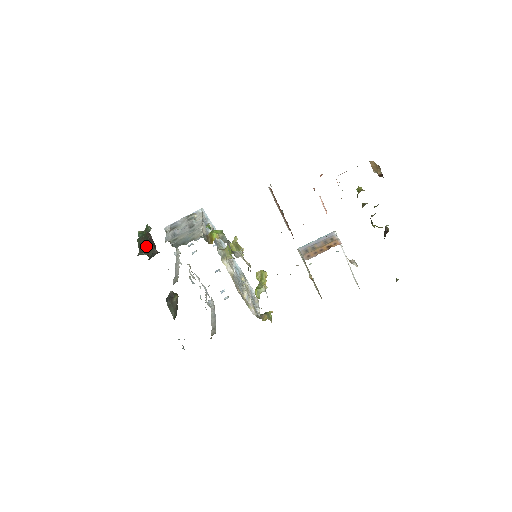
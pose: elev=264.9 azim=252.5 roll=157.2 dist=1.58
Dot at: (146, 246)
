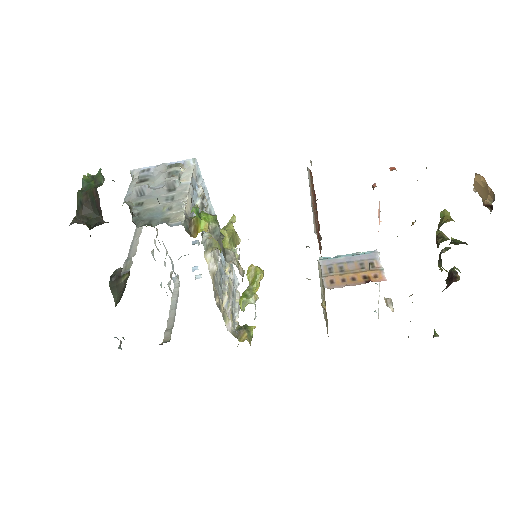
Dot at: (89, 209)
